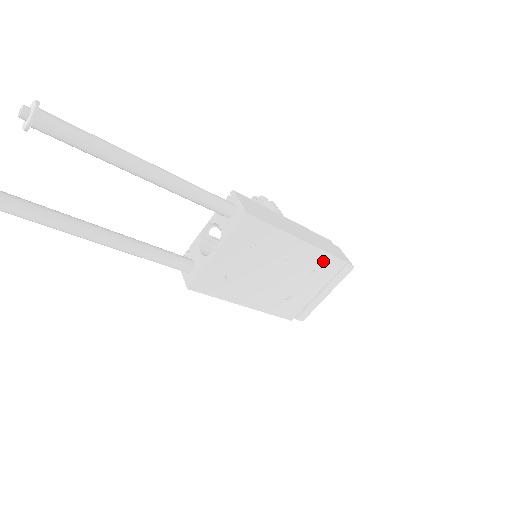
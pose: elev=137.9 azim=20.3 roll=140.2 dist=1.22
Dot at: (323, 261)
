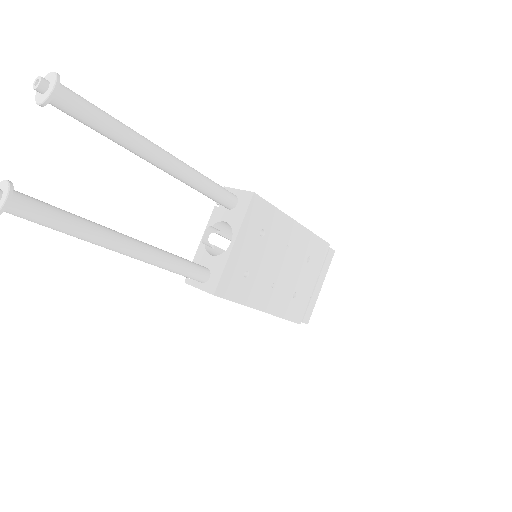
Dot at: (314, 245)
